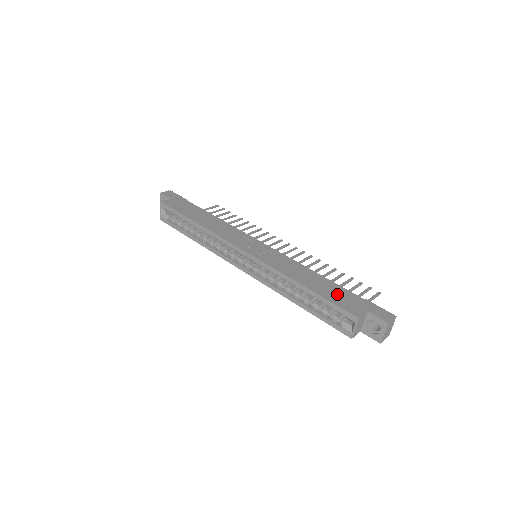
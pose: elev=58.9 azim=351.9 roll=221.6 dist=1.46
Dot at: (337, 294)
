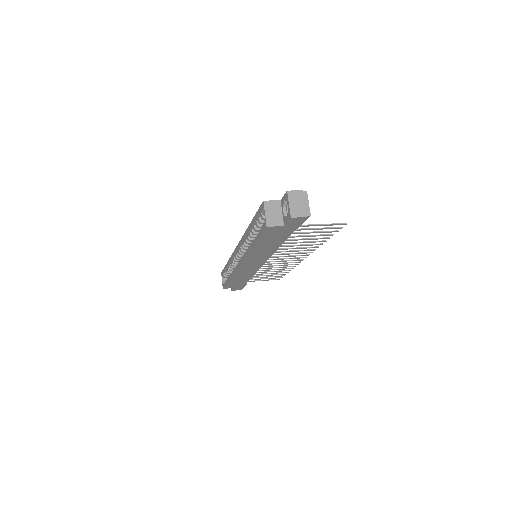
Dot at: occluded
